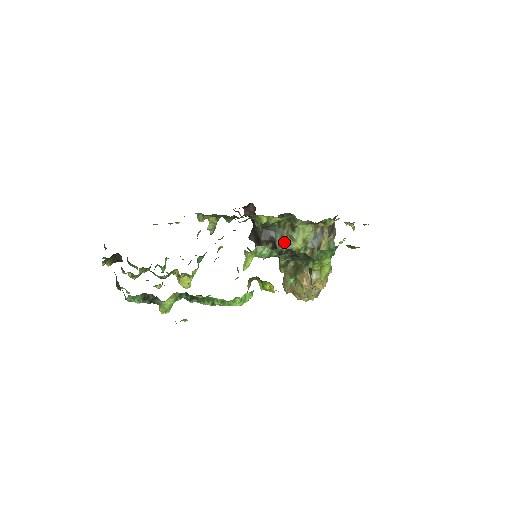
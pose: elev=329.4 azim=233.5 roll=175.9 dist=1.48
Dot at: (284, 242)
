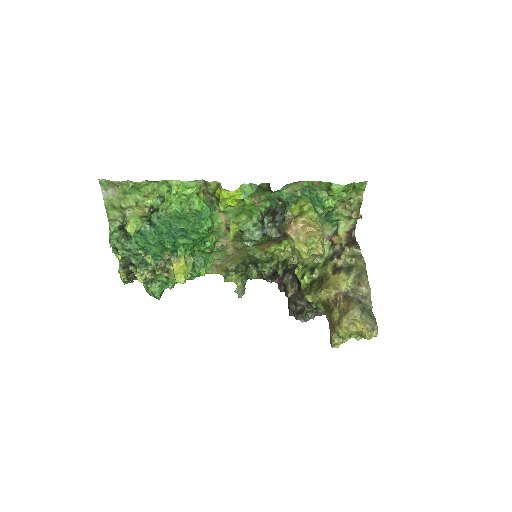
Dot at: occluded
